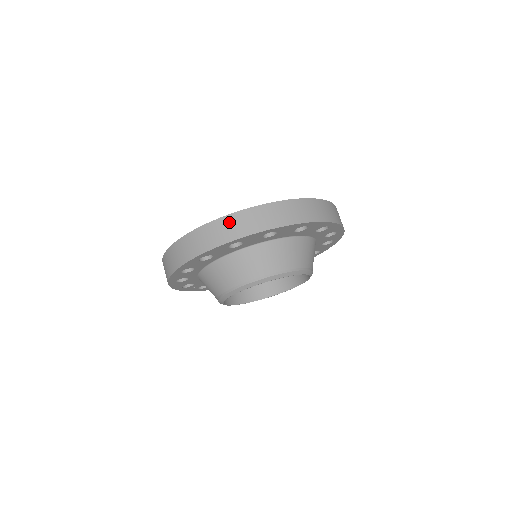
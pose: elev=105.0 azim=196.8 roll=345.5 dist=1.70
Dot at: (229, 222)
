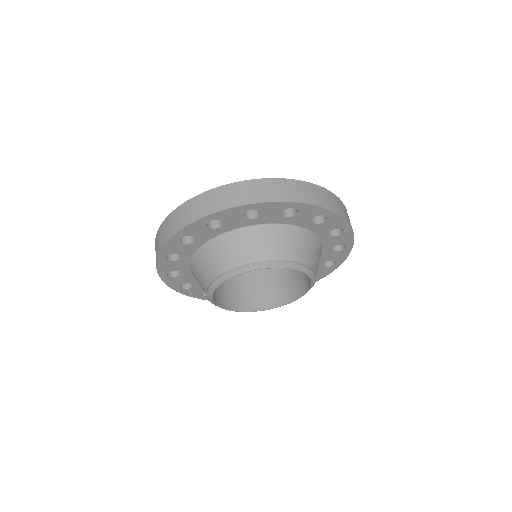
Dot at: (174, 217)
